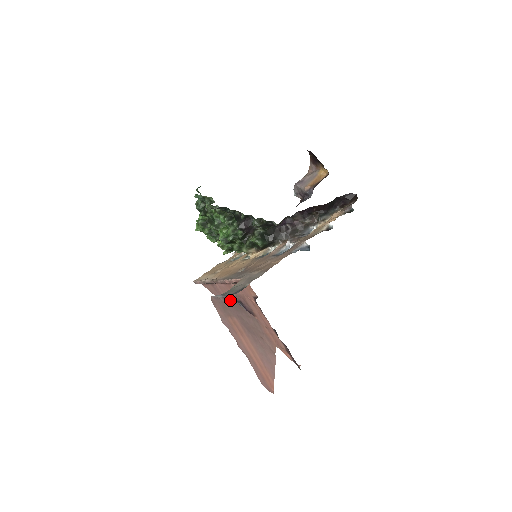
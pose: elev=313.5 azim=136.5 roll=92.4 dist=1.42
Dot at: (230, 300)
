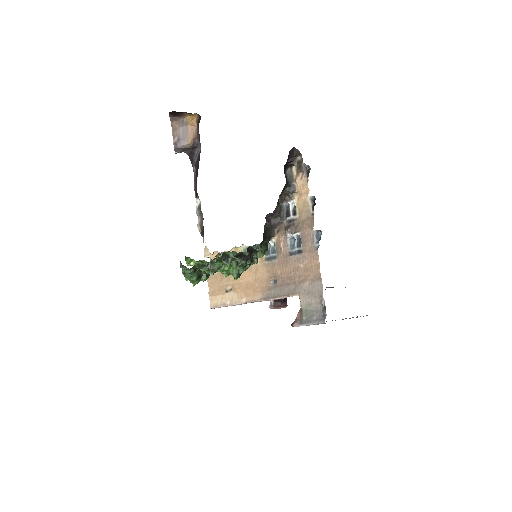
Dot at: (325, 323)
